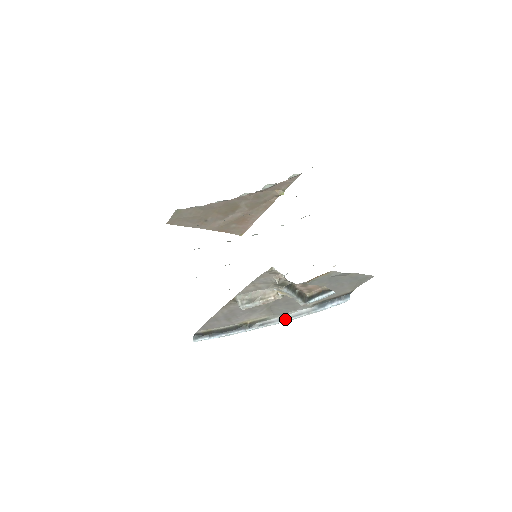
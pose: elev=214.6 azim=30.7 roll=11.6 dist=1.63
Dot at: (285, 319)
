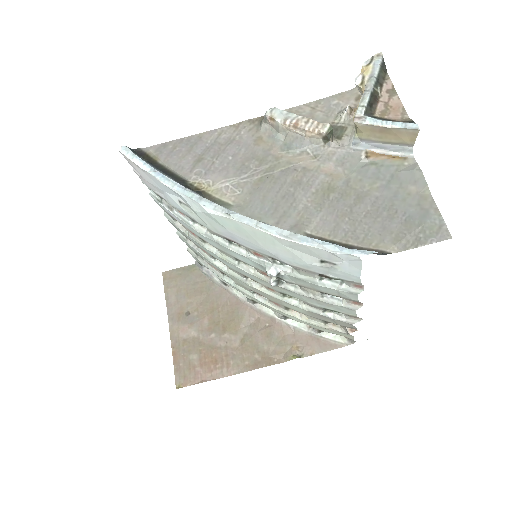
Dot at: (250, 218)
